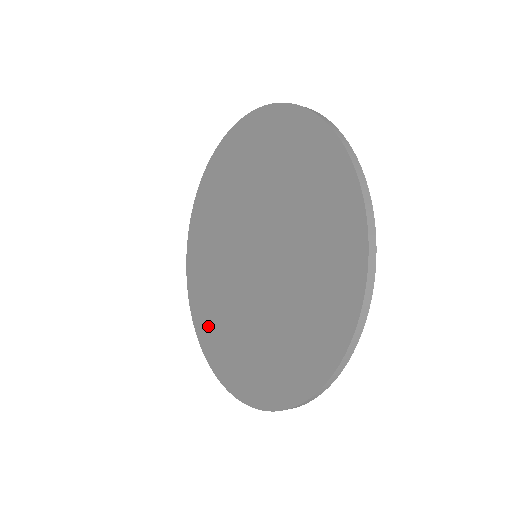
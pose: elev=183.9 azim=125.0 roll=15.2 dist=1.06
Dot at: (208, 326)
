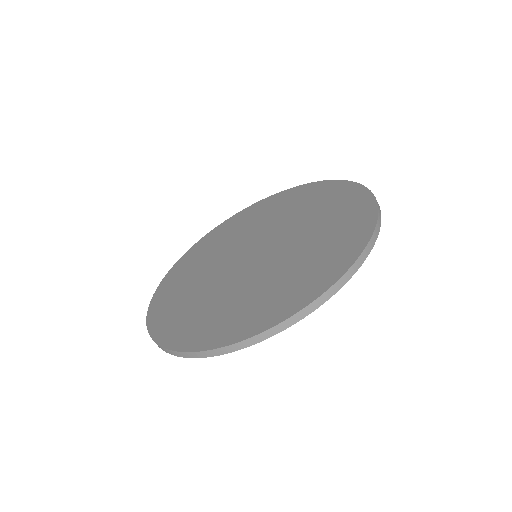
Dot at: (179, 275)
